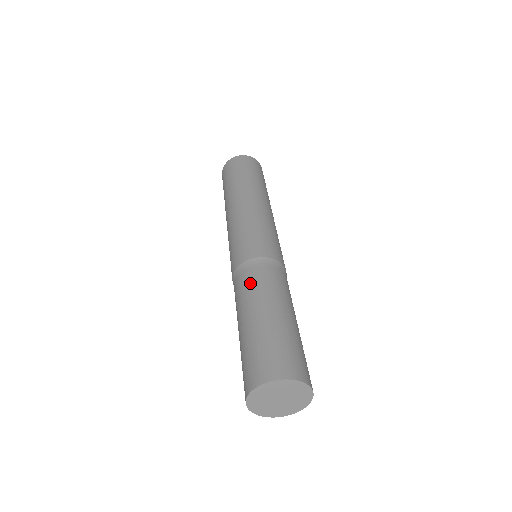
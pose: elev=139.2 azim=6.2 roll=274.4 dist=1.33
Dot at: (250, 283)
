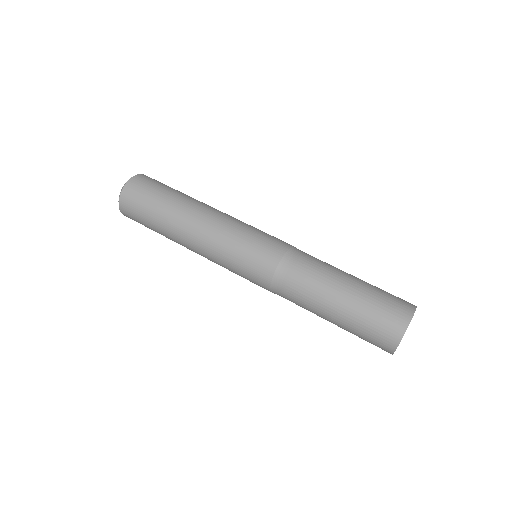
Dot at: (311, 268)
